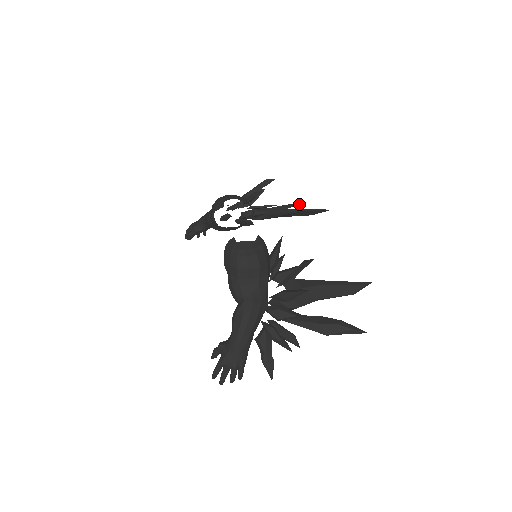
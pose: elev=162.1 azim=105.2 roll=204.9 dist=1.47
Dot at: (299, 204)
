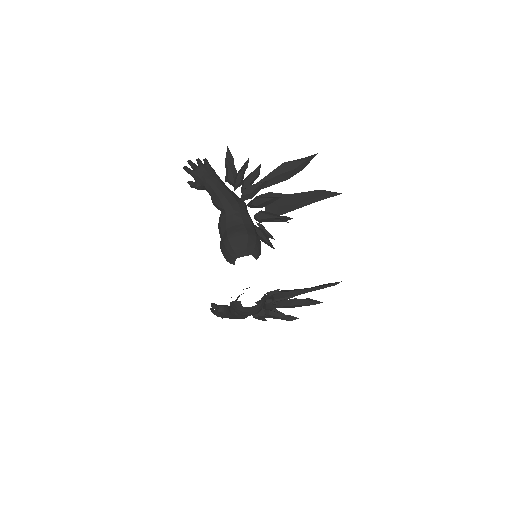
Dot at: occluded
